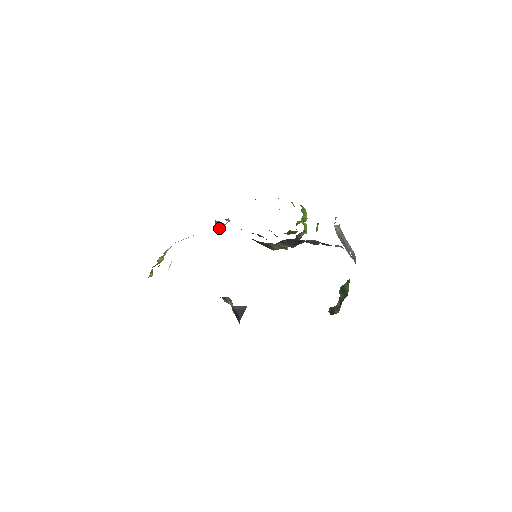
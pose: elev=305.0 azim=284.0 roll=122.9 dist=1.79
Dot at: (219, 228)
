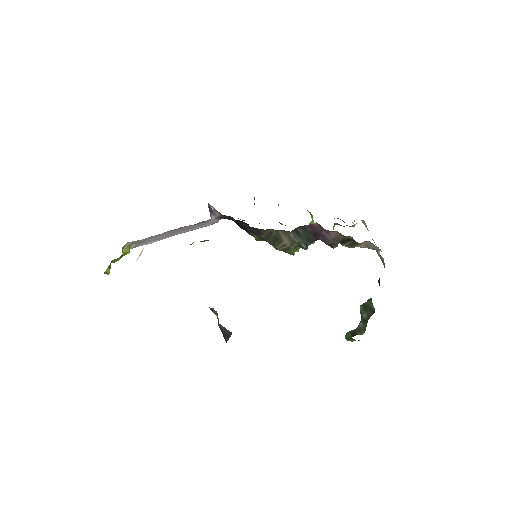
Dot at: (211, 216)
